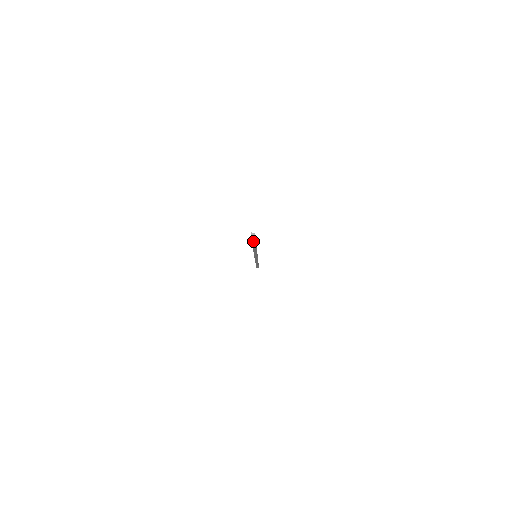
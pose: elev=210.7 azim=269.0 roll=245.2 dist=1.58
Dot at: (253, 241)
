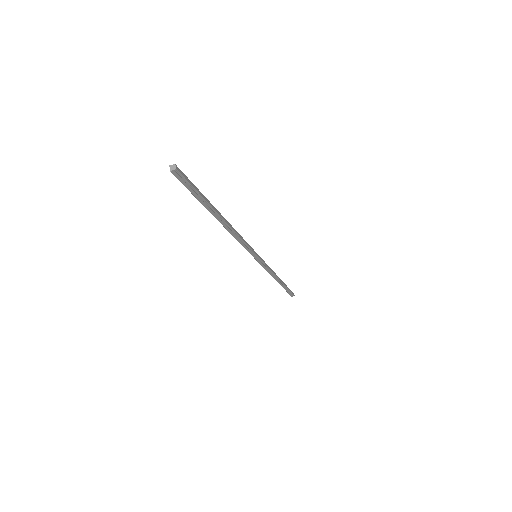
Dot at: (193, 192)
